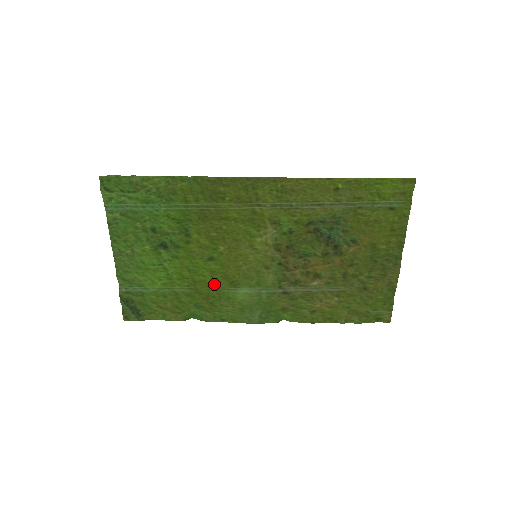
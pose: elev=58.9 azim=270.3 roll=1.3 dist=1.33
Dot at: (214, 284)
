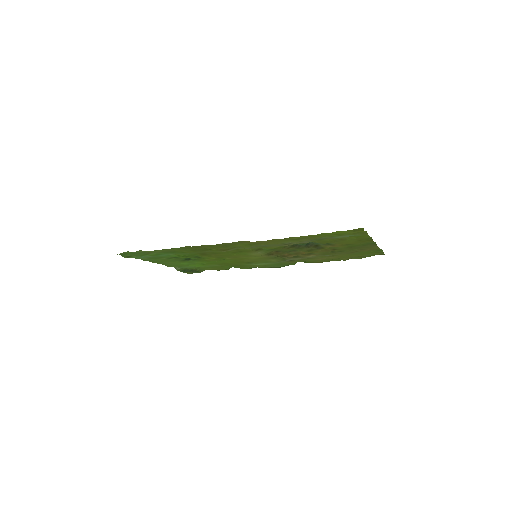
Dot at: (236, 263)
